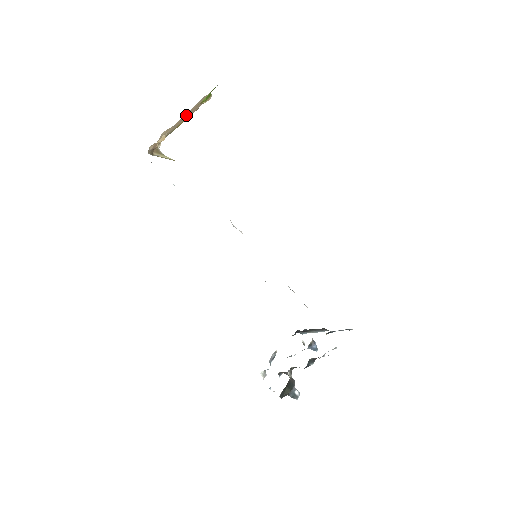
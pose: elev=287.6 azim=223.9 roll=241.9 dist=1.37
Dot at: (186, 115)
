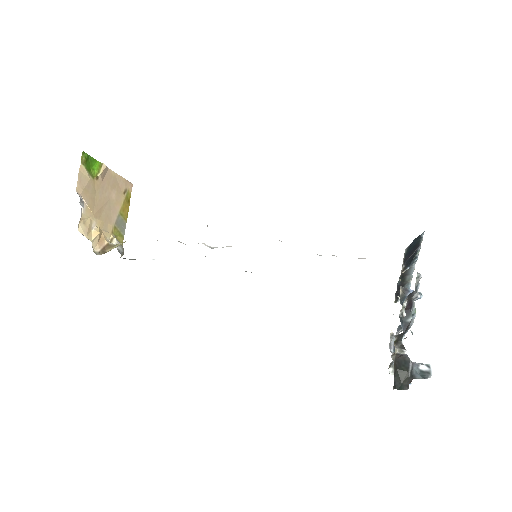
Dot at: (103, 198)
